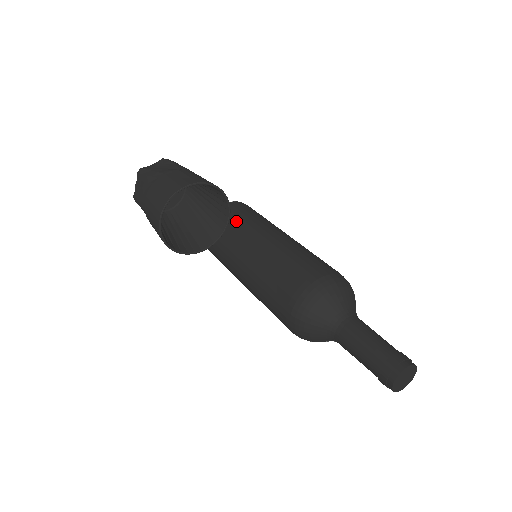
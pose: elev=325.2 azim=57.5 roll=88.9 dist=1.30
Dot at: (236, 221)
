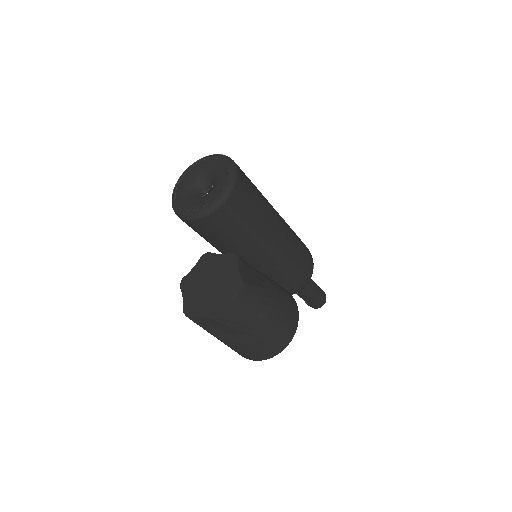
Dot at: (245, 230)
